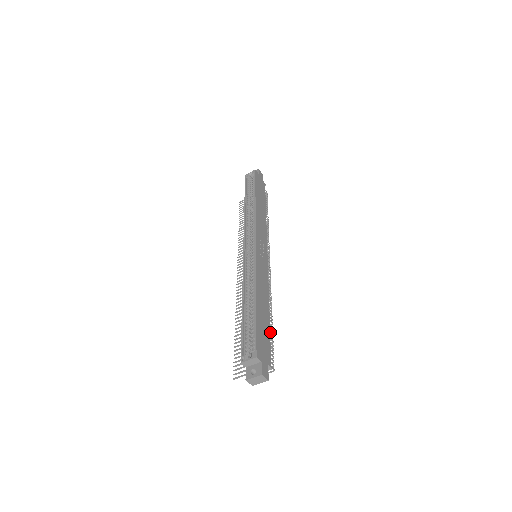
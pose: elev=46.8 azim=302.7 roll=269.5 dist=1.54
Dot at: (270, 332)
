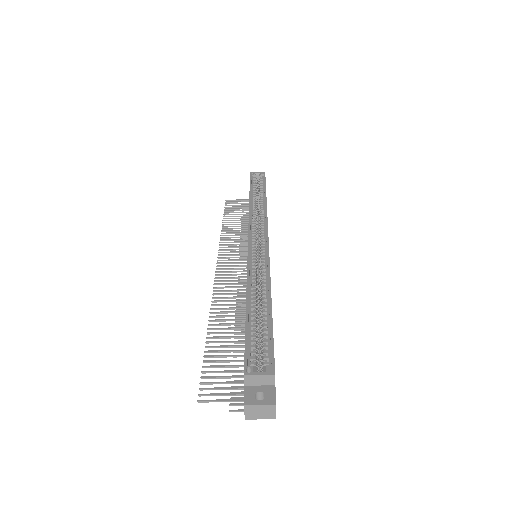
Dot at: occluded
